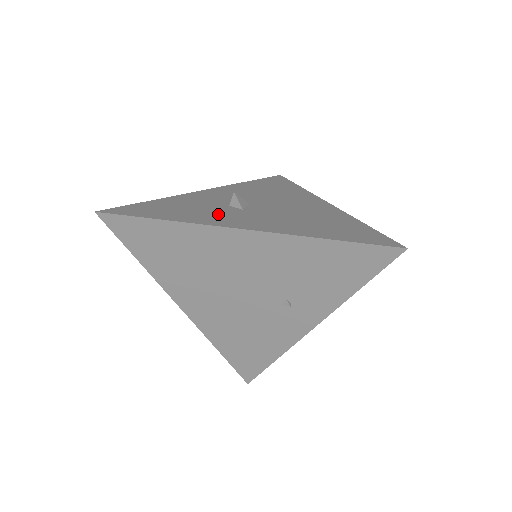
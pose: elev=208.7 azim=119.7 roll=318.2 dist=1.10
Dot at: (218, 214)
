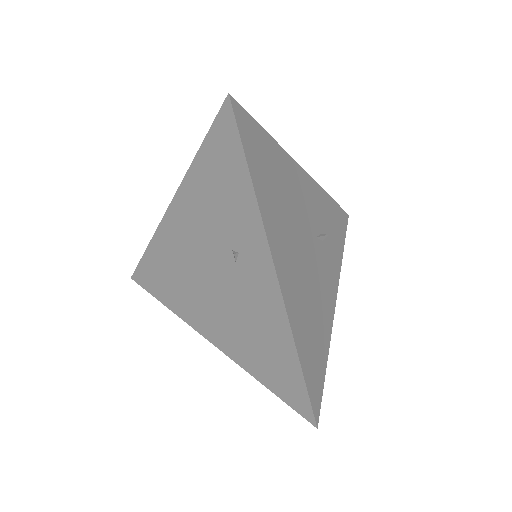
Dot at: occluded
